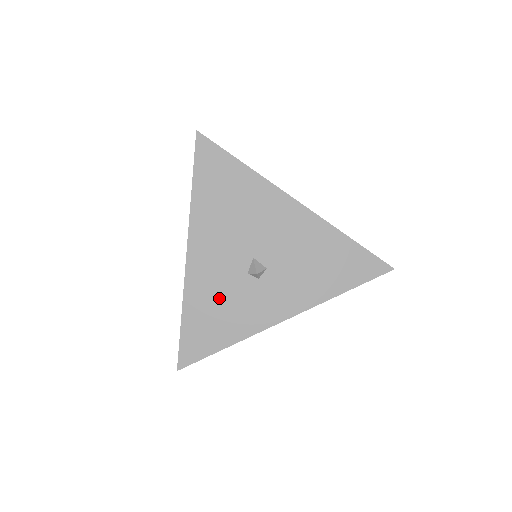
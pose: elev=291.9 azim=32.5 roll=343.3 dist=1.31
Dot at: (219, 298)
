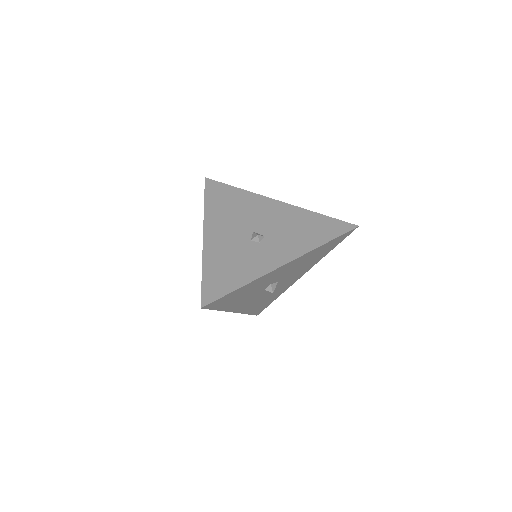
Dot at: (231, 257)
